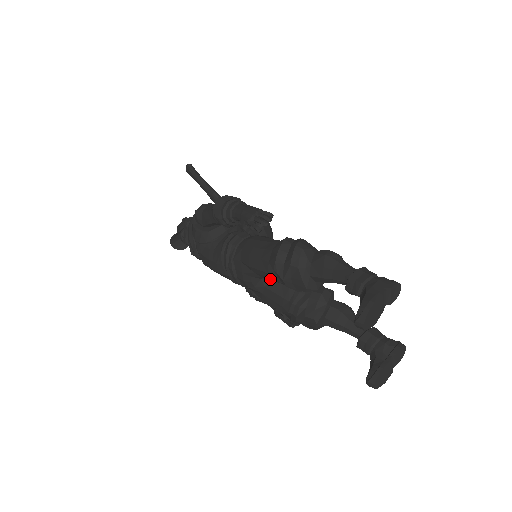
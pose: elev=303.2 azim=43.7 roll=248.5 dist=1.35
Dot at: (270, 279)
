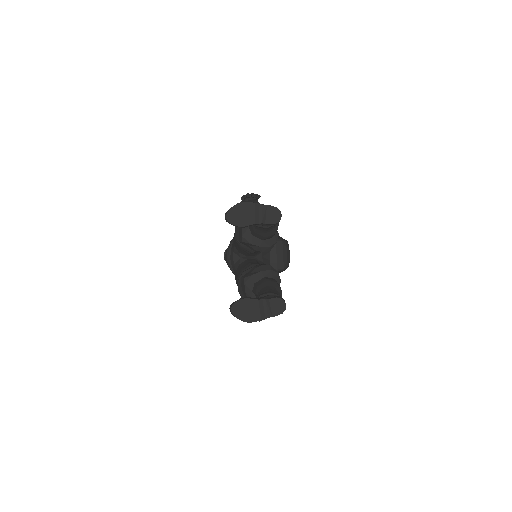
Dot at: (239, 249)
